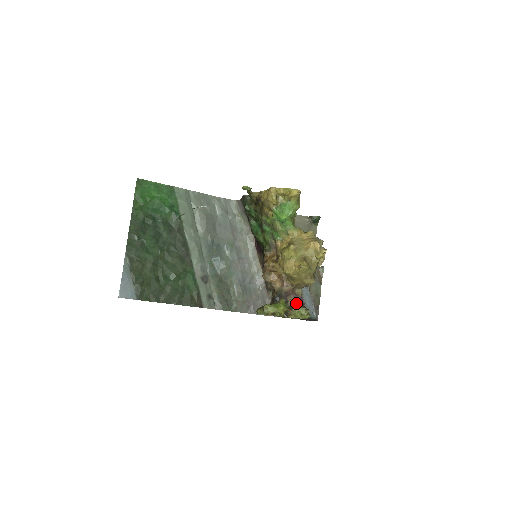
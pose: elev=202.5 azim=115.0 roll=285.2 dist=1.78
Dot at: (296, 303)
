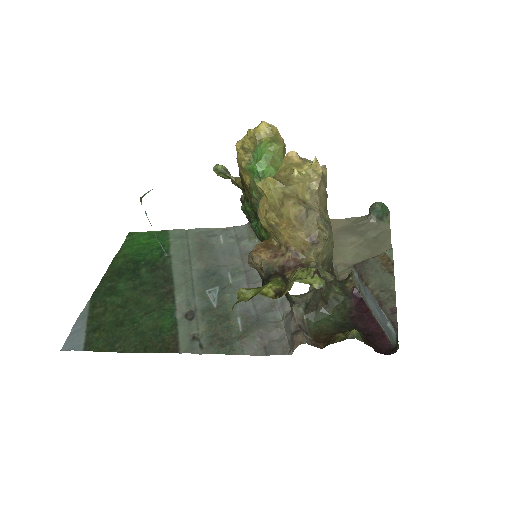
Dot at: occluded
